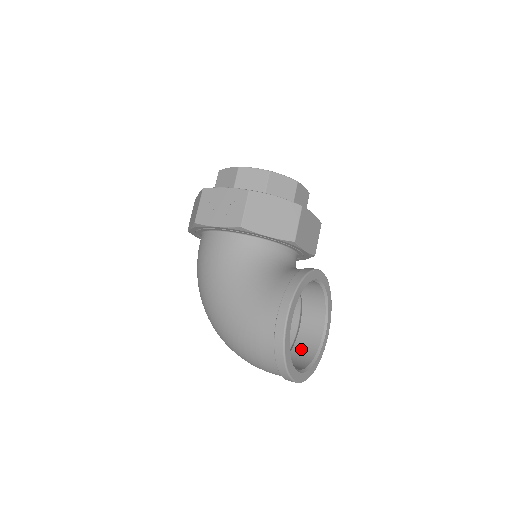
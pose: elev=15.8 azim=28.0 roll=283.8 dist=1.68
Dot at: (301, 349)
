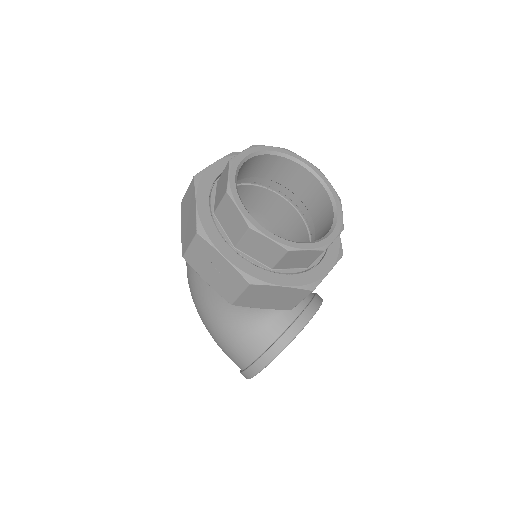
Dot at: occluded
